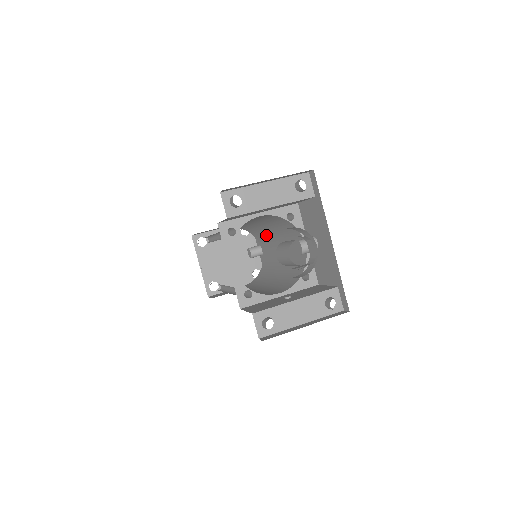
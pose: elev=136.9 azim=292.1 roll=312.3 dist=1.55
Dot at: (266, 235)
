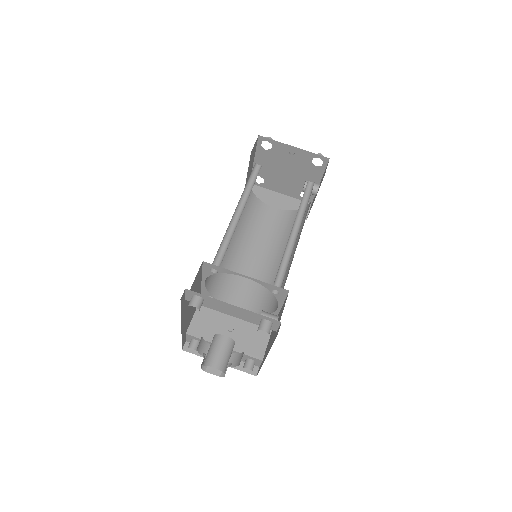
Dot at: occluded
